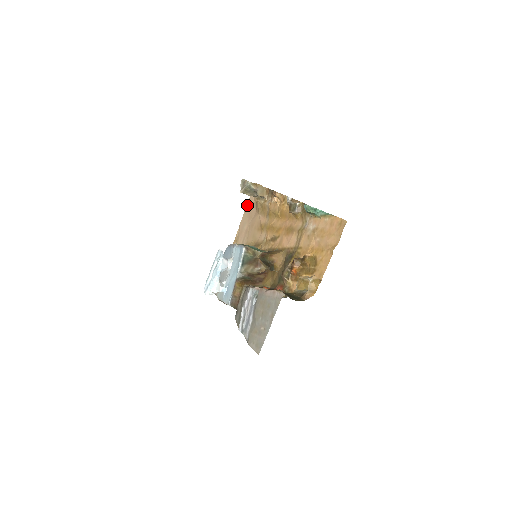
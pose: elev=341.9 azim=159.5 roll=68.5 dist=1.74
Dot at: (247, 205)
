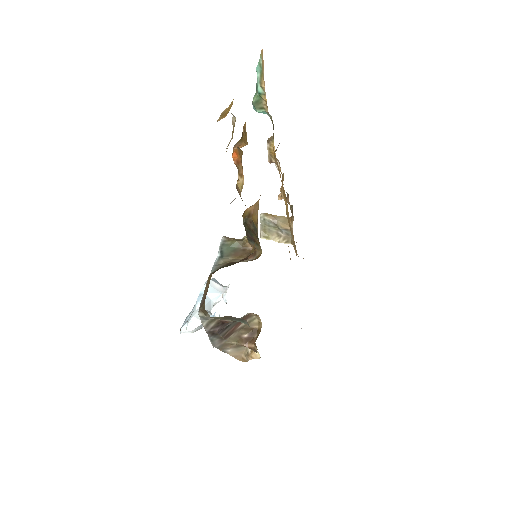
Dot at: occluded
